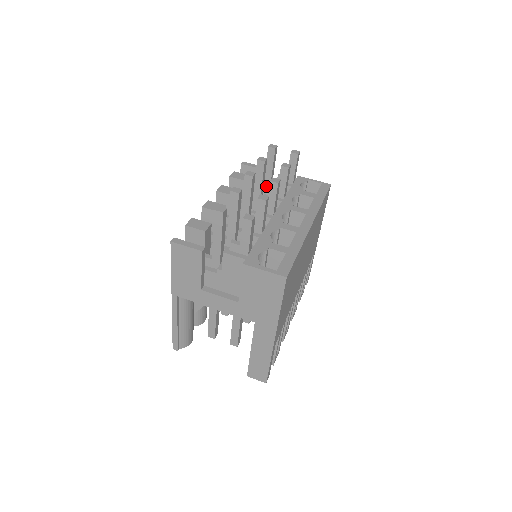
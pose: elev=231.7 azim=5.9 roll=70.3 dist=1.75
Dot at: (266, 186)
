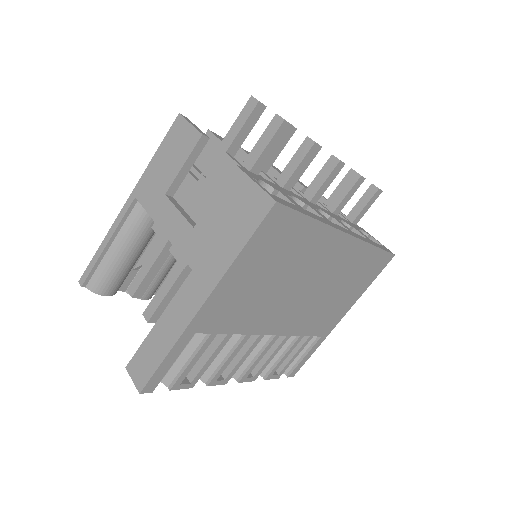
Dot at: occluded
